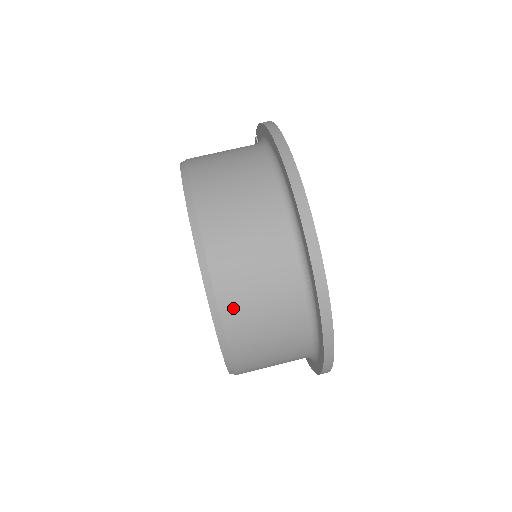
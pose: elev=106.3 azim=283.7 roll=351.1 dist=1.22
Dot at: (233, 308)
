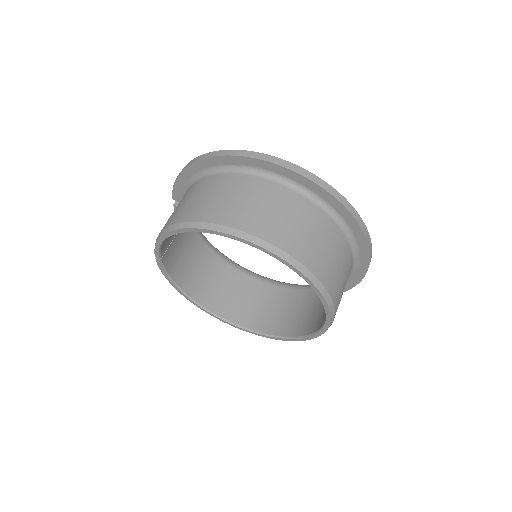
Dot at: (296, 247)
